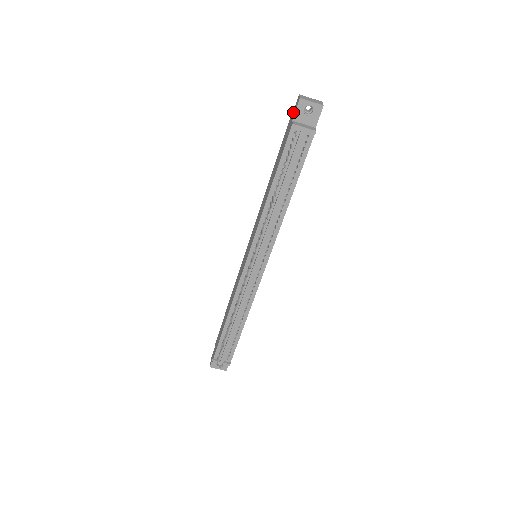
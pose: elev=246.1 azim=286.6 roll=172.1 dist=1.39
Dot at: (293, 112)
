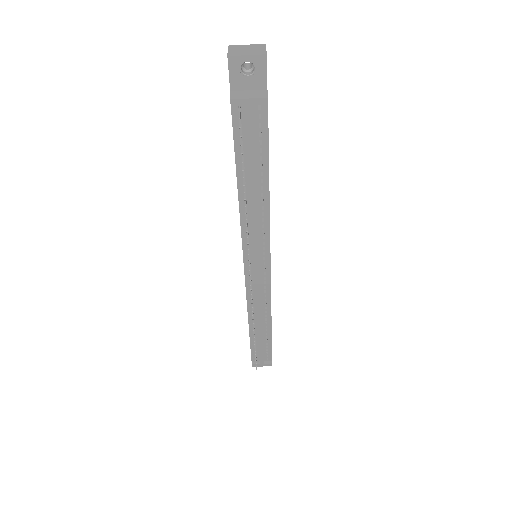
Dot at: occluded
